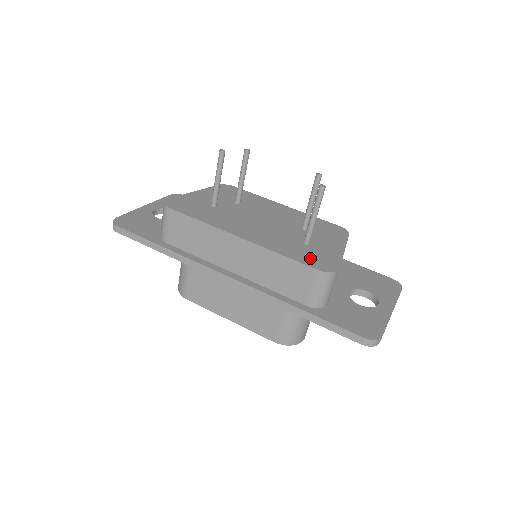
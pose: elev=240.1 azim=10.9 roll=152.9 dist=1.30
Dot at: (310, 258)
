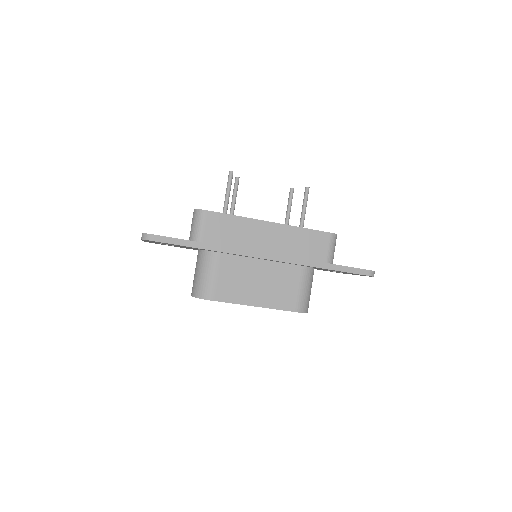
Dot at: occluded
